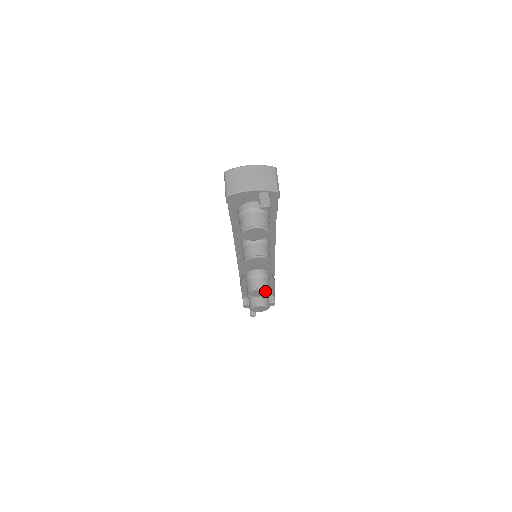
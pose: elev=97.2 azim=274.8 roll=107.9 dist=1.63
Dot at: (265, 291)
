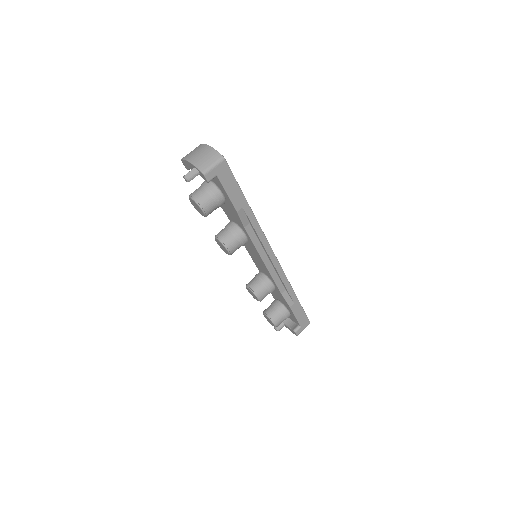
Dot at: (255, 295)
